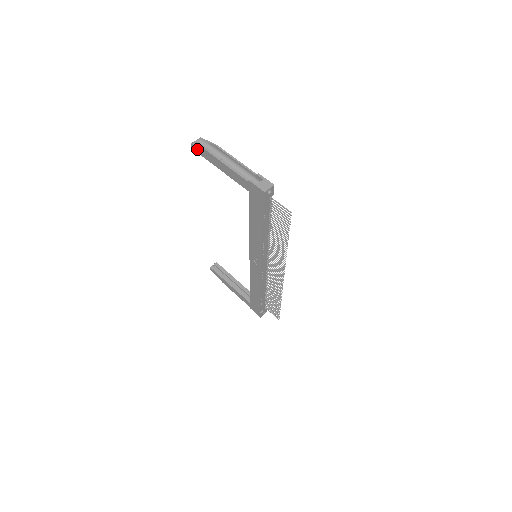
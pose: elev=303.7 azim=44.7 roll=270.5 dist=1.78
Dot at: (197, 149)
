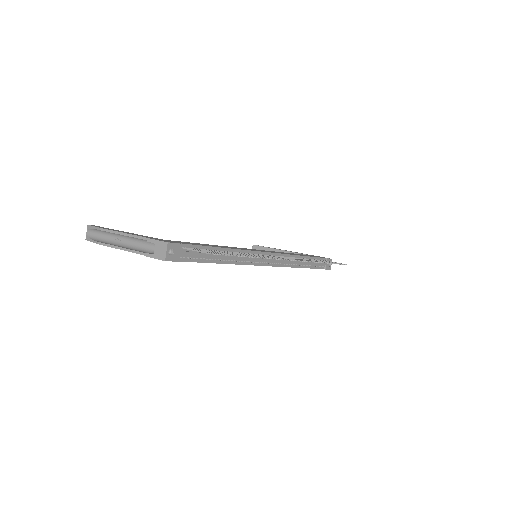
Dot at: occluded
